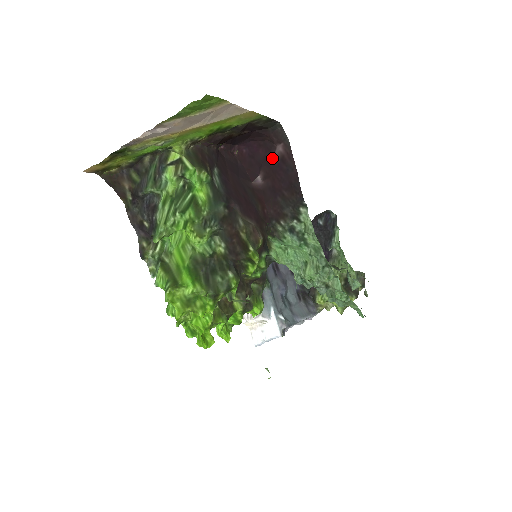
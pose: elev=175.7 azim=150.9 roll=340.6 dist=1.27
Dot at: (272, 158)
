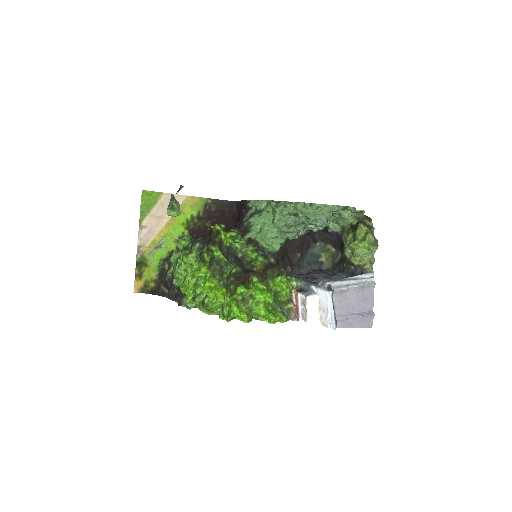
Dot at: (236, 217)
